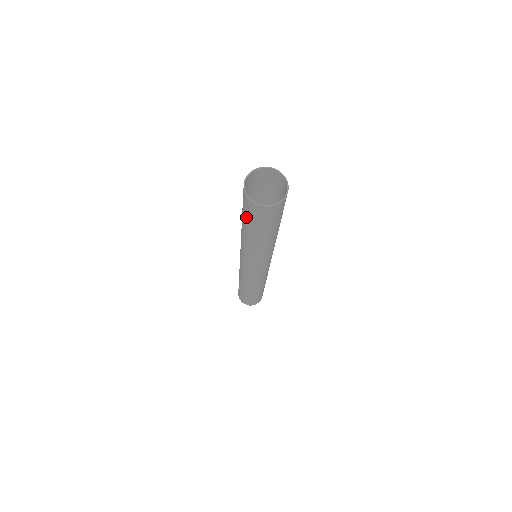
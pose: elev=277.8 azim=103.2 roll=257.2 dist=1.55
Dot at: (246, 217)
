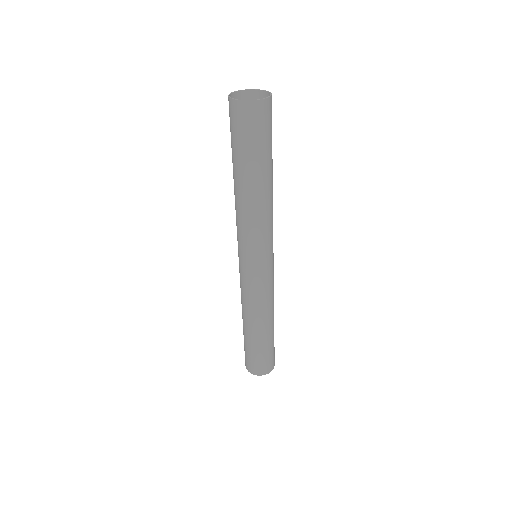
Dot at: (231, 138)
